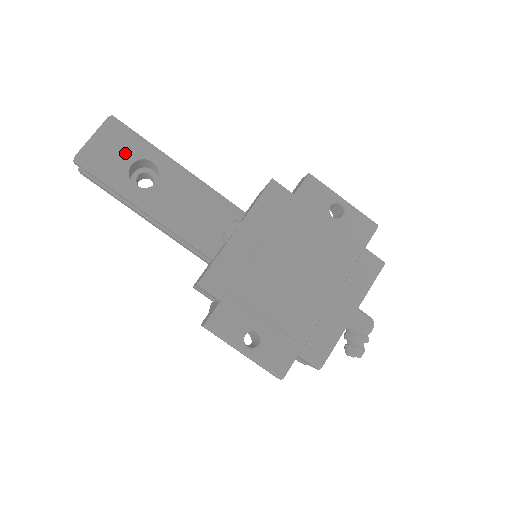
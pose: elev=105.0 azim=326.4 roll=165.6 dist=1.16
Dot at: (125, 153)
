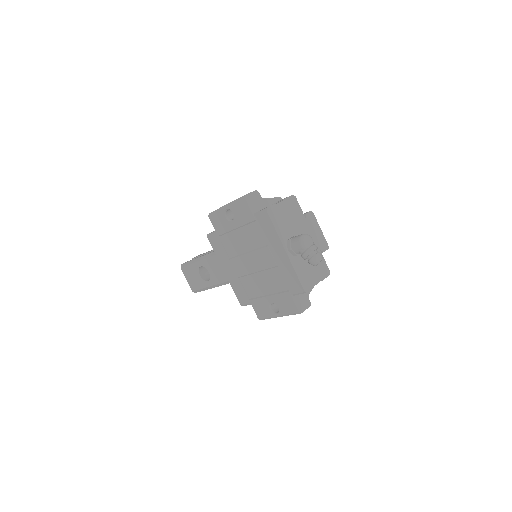
Dot at: (195, 274)
